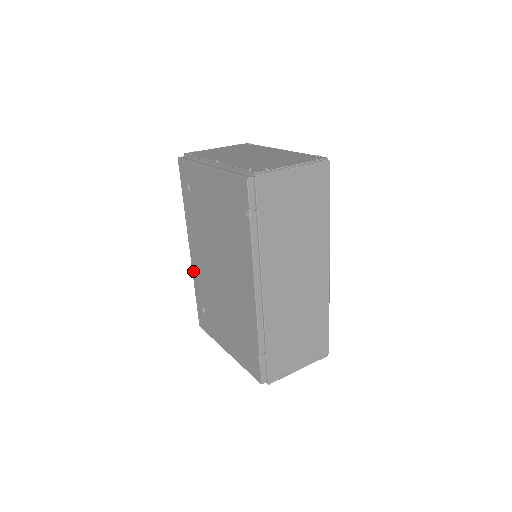
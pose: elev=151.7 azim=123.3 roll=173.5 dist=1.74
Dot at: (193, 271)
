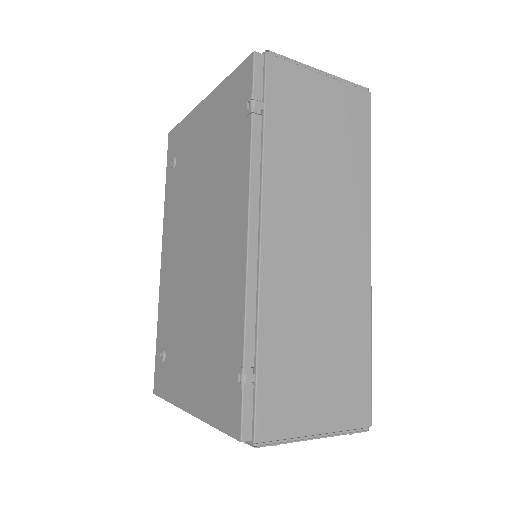
Dot at: (160, 293)
